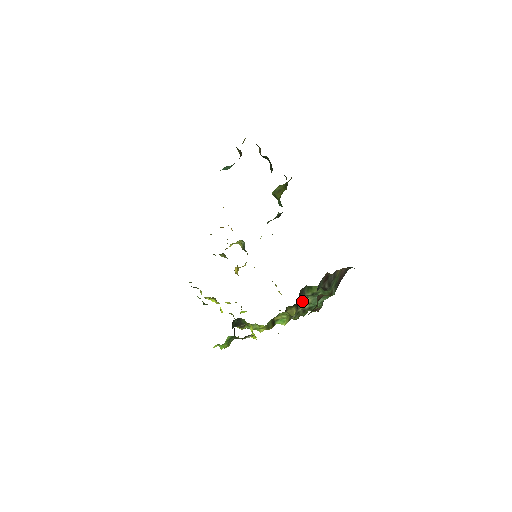
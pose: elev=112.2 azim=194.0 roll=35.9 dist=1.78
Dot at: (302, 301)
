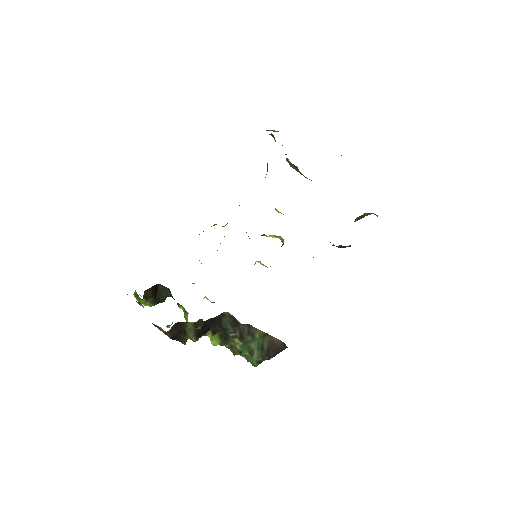
Dot at: (234, 335)
